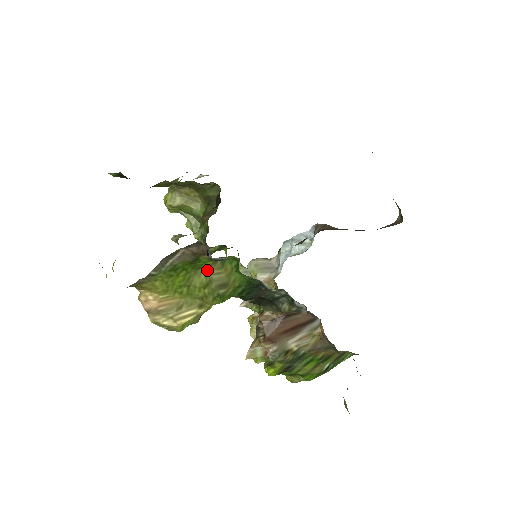
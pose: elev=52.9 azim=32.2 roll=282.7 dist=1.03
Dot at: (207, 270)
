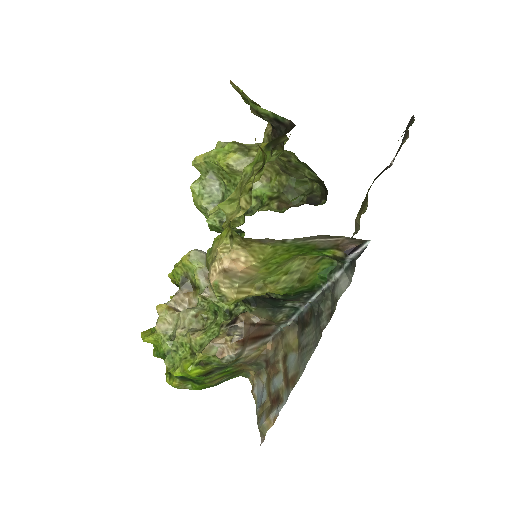
Dot at: (303, 260)
